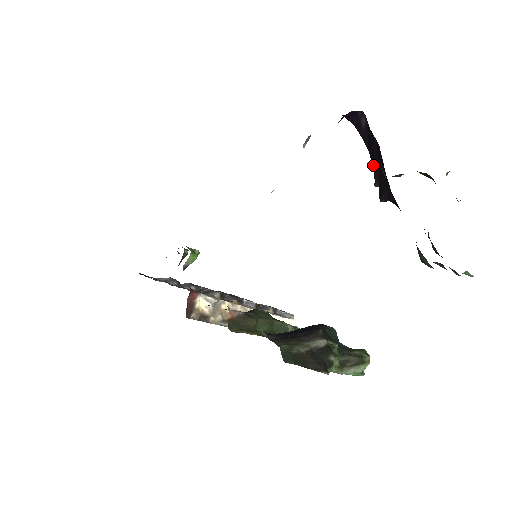
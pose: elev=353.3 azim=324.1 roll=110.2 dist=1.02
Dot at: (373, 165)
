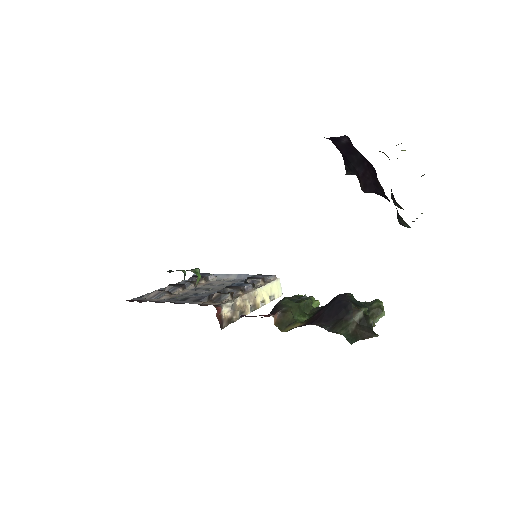
Dot at: (348, 164)
